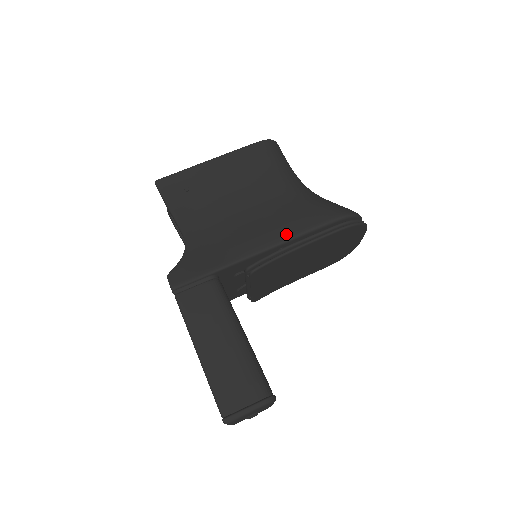
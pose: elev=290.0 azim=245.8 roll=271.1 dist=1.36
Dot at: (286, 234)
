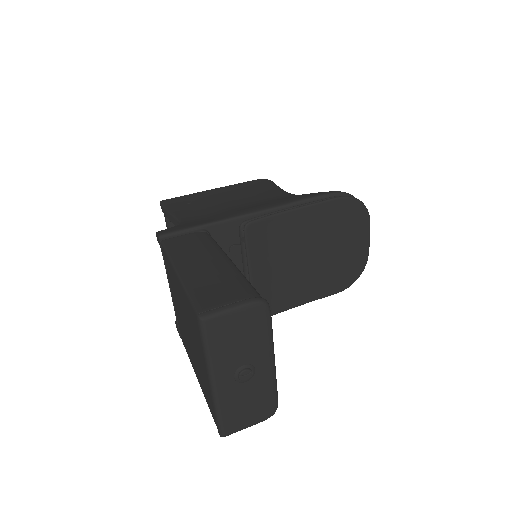
Dot at: (282, 202)
